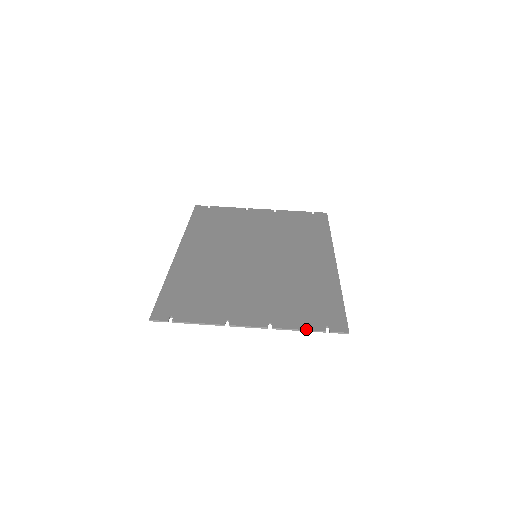
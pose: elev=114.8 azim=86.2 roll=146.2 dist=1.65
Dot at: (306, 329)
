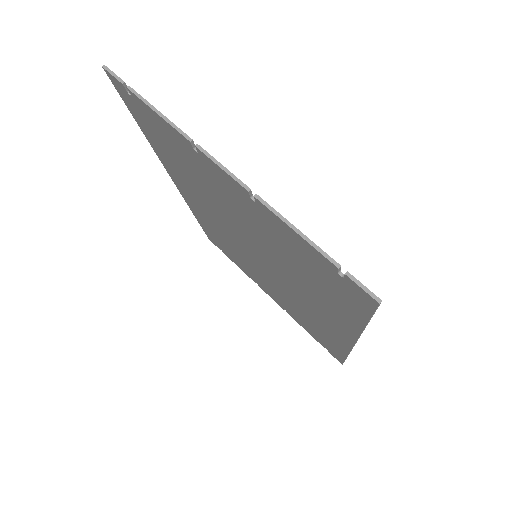
Dot at: occluded
